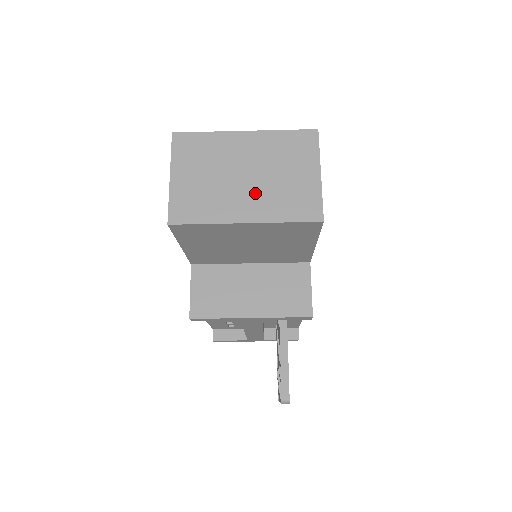
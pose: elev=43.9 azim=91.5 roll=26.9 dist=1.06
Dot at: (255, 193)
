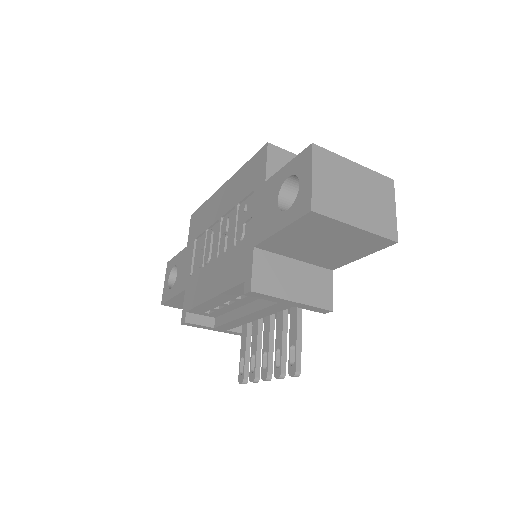
Dot at: (362, 209)
